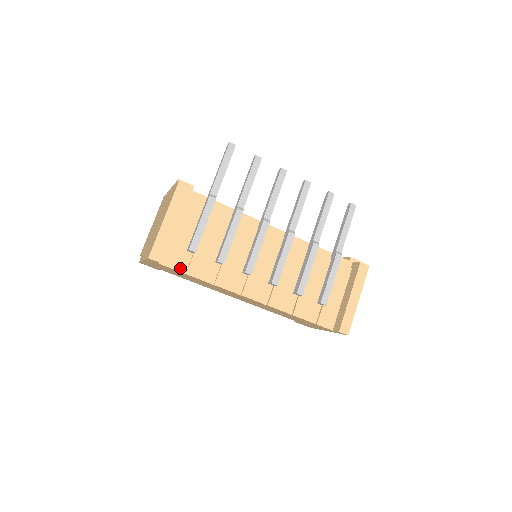
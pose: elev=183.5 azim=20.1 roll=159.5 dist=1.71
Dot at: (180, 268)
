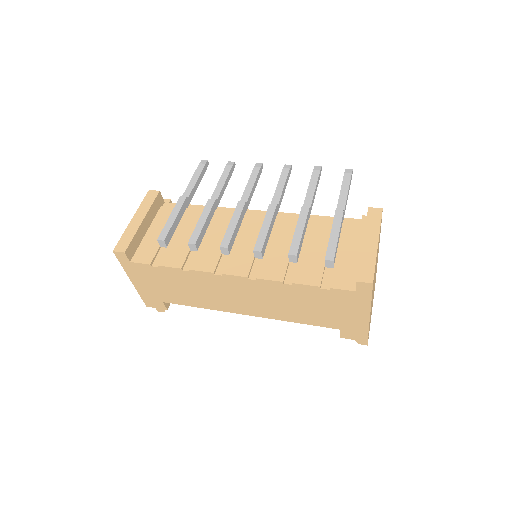
Dot at: (153, 263)
